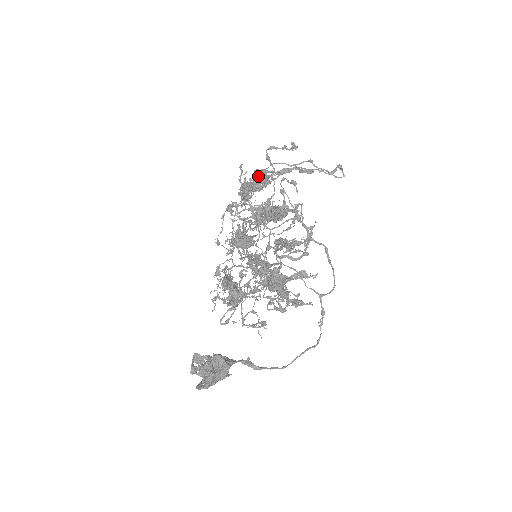
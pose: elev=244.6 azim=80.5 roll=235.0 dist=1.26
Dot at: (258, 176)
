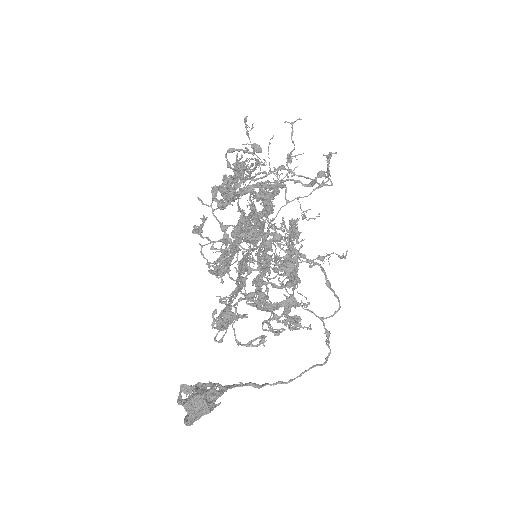
Dot at: occluded
